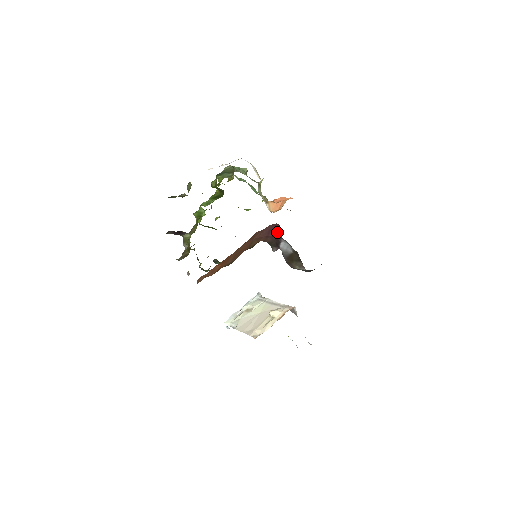
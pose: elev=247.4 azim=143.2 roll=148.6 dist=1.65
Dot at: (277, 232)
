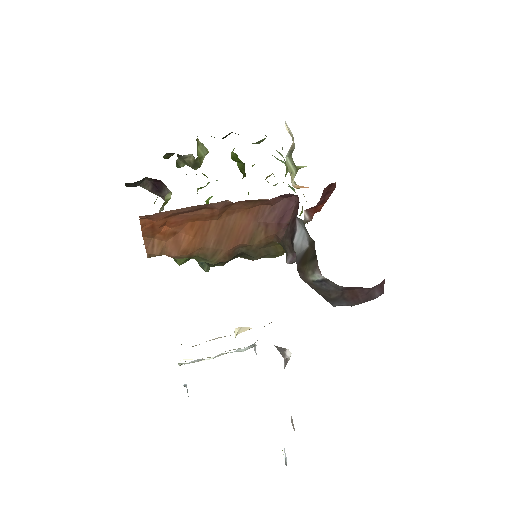
Dot at: (294, 215)
